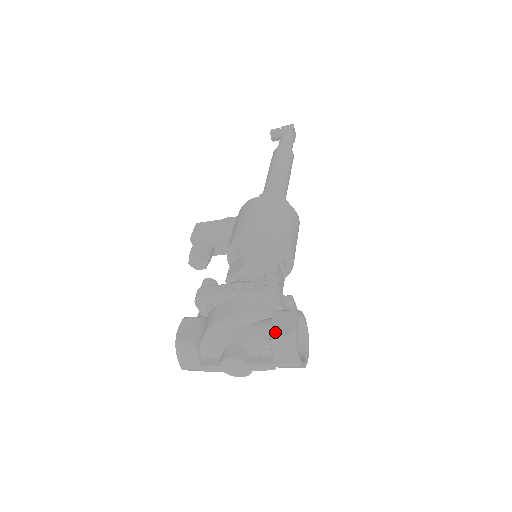
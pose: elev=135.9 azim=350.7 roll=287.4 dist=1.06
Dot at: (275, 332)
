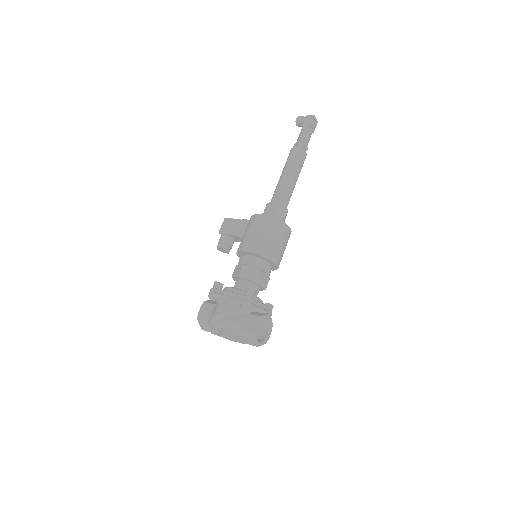
Dot at: (245, 329)
